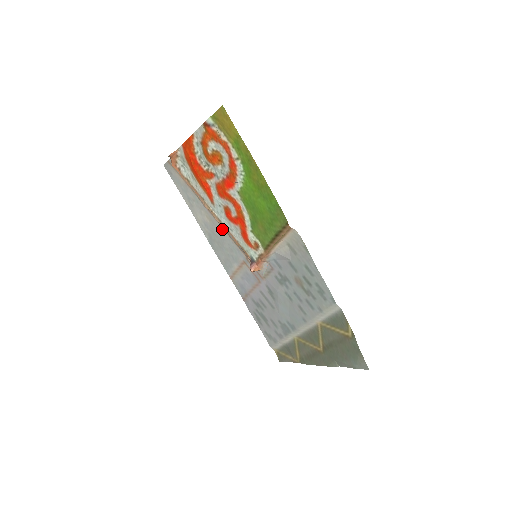
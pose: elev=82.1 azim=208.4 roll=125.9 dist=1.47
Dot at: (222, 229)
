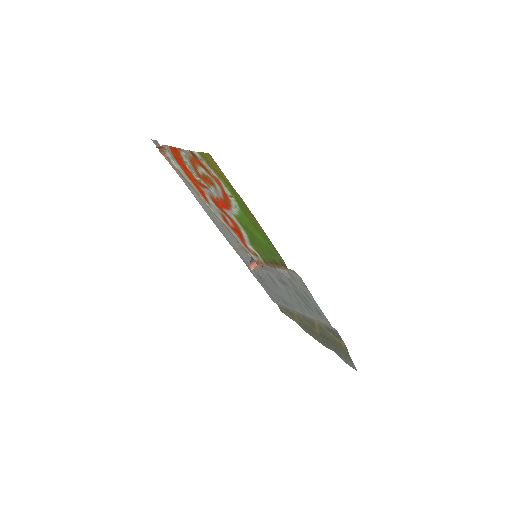
Dot at: occluded
